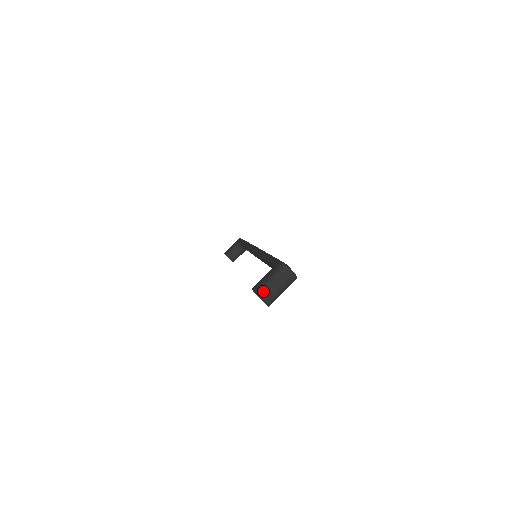
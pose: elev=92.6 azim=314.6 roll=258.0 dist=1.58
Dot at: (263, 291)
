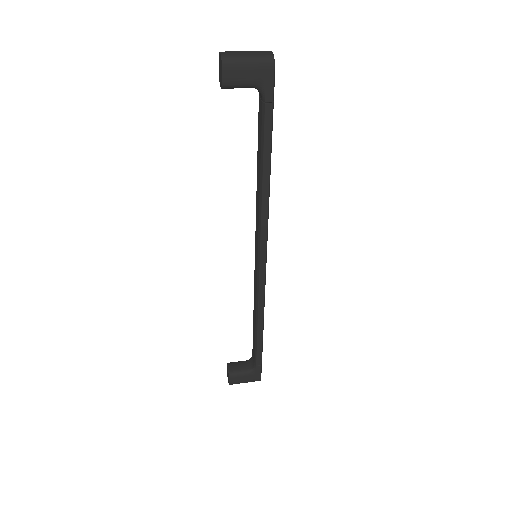
Dot at: (228, 51)
